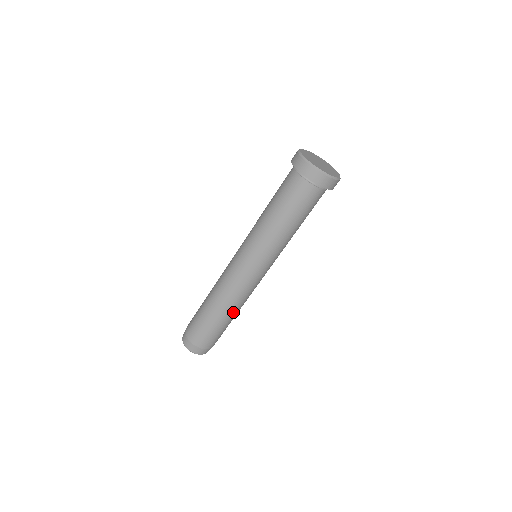
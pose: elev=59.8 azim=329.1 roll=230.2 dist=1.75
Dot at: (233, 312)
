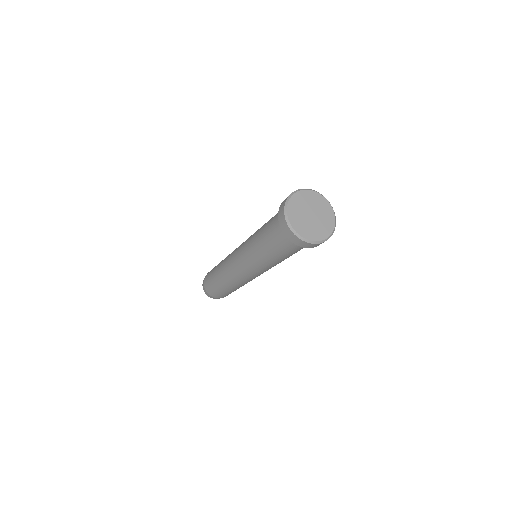
Dot at: occluded
